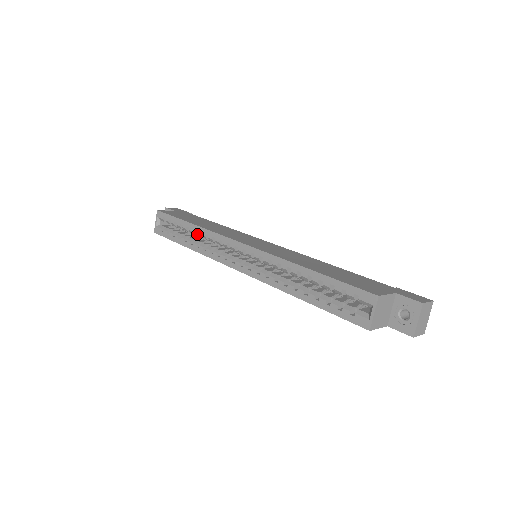
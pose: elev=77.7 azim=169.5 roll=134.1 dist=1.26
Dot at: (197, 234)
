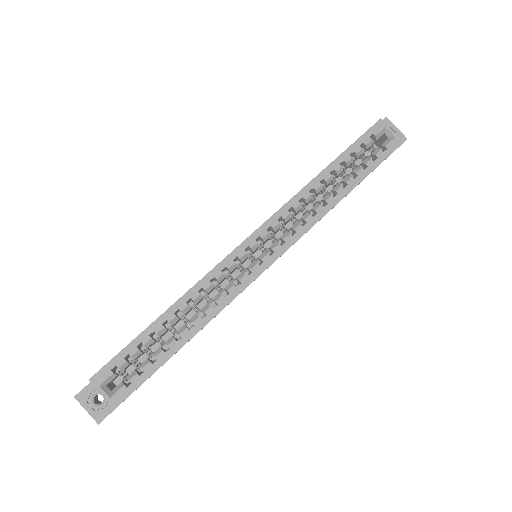
Dot at: (185, 310)
